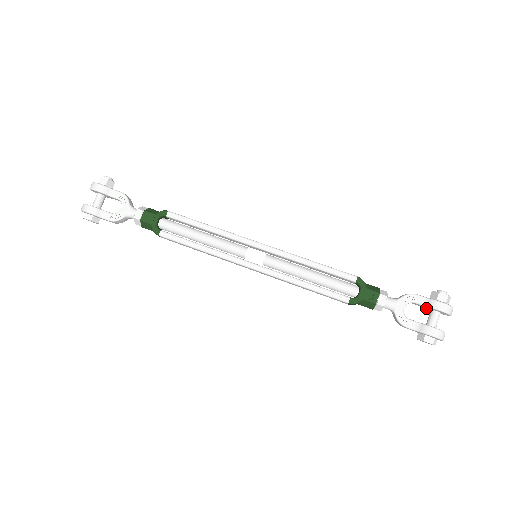
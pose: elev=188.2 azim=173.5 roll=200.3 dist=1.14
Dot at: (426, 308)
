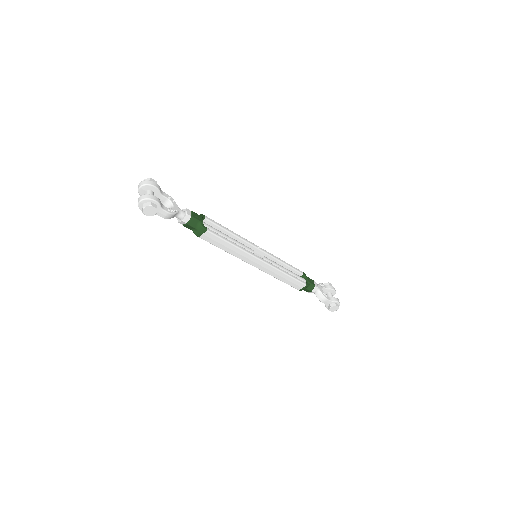
Dot at: (325, 293)
